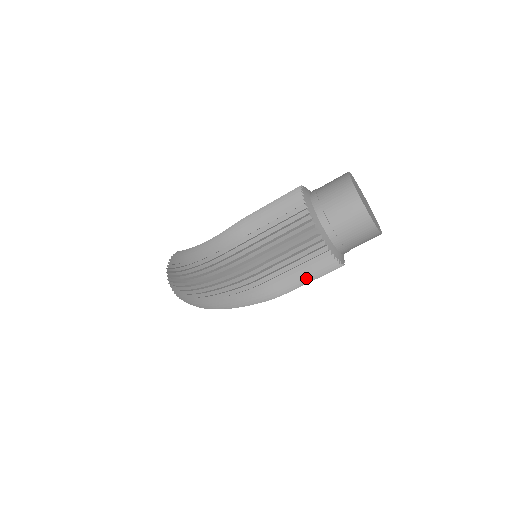
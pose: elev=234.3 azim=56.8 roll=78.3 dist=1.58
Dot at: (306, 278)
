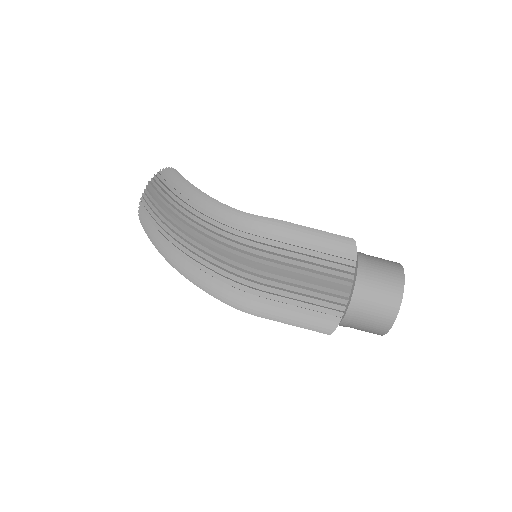
Dot at: (292, 324)
